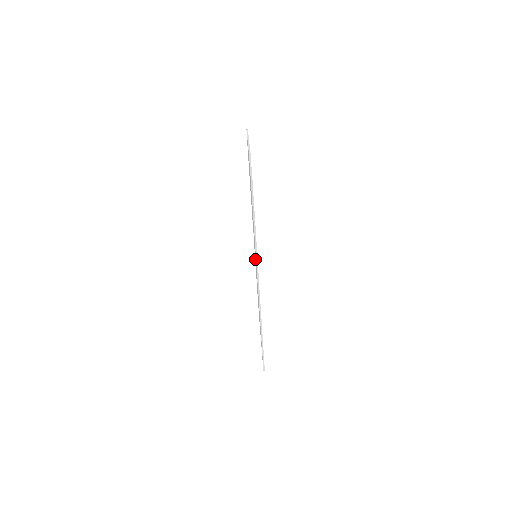
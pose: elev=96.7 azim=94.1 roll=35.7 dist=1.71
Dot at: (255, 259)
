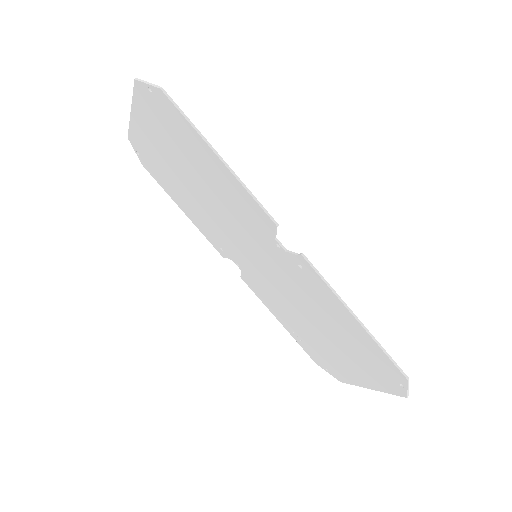
Dot at: (259, 268)
